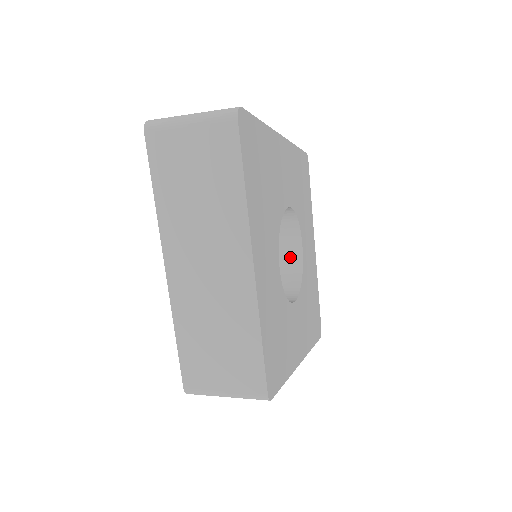
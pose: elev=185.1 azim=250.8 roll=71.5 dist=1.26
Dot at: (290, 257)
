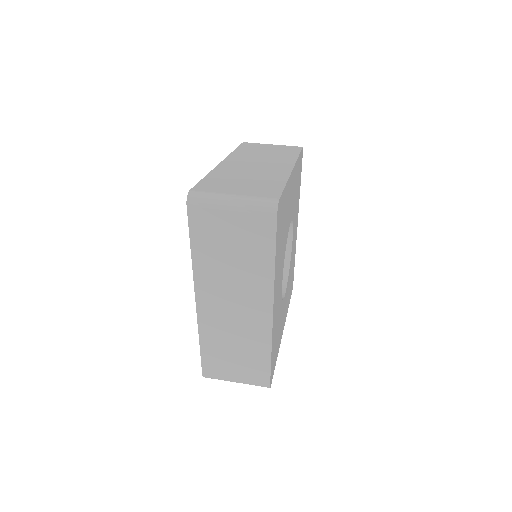
Dot at: occluded
